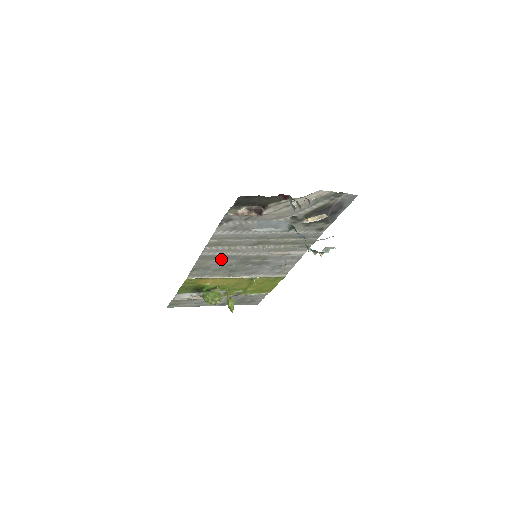
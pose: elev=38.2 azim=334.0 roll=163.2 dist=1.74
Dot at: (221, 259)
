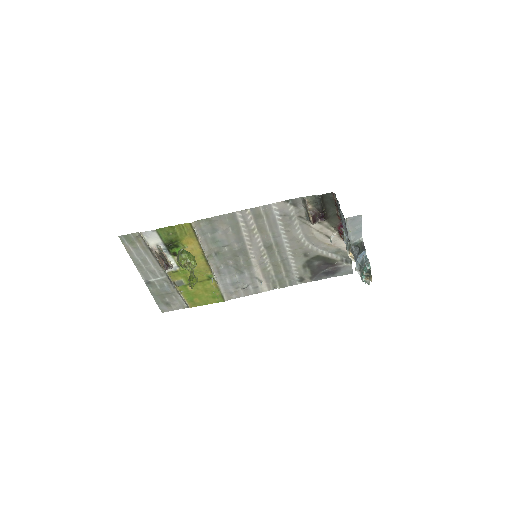
Dot at: (233, 233)
